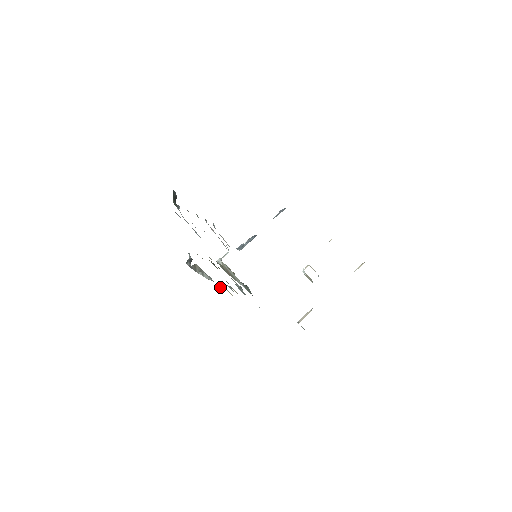
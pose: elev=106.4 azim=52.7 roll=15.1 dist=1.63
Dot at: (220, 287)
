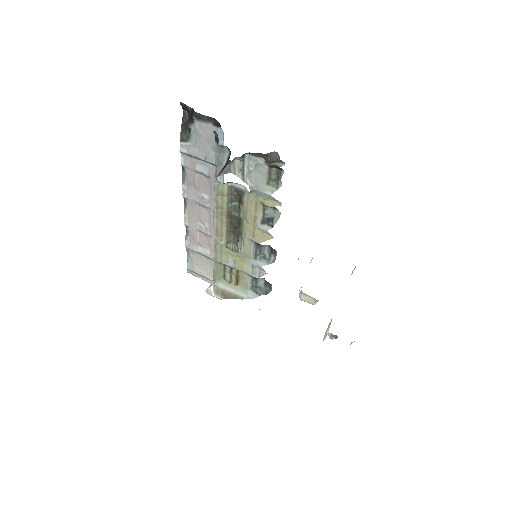
Dot at: (266, 191)
